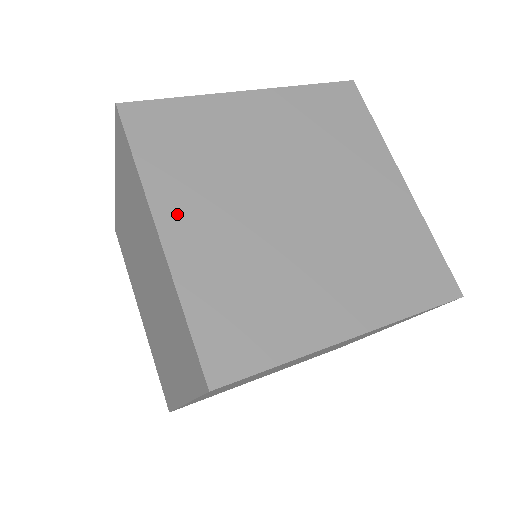
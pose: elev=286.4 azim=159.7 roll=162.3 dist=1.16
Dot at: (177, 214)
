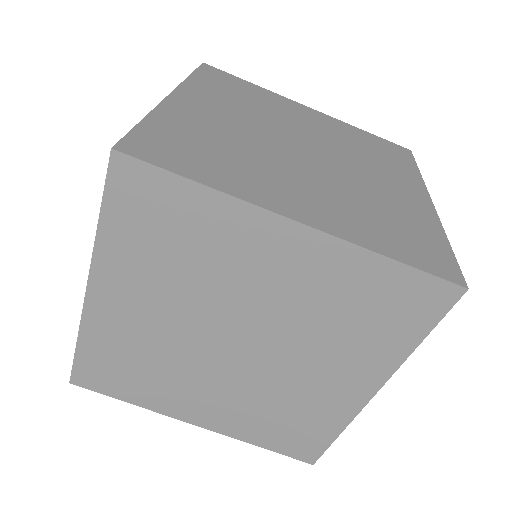
Dot at: (282, 200)
